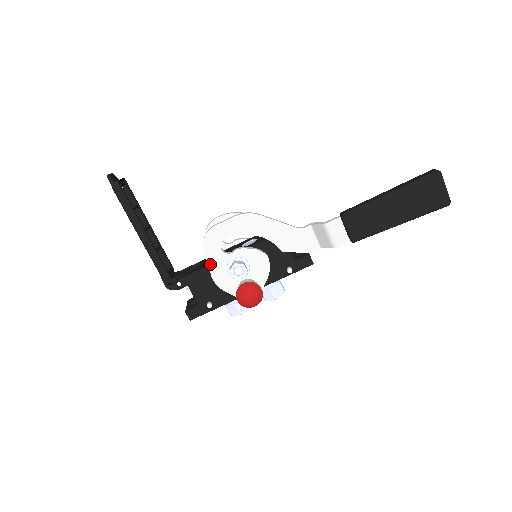
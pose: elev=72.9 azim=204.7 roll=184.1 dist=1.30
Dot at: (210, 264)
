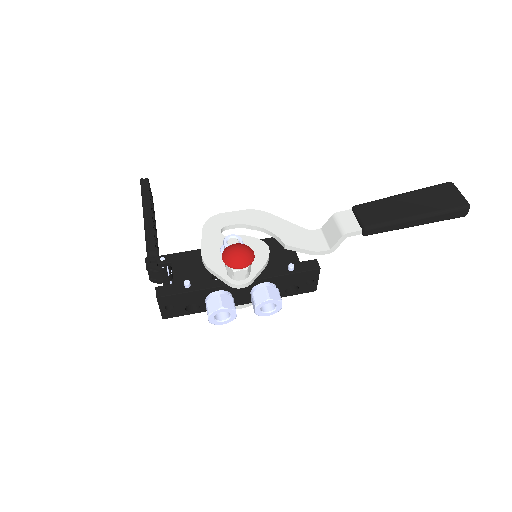
Dot at: (204, 242)
